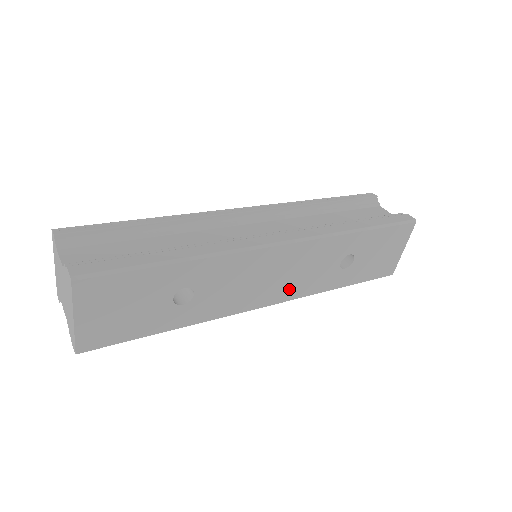
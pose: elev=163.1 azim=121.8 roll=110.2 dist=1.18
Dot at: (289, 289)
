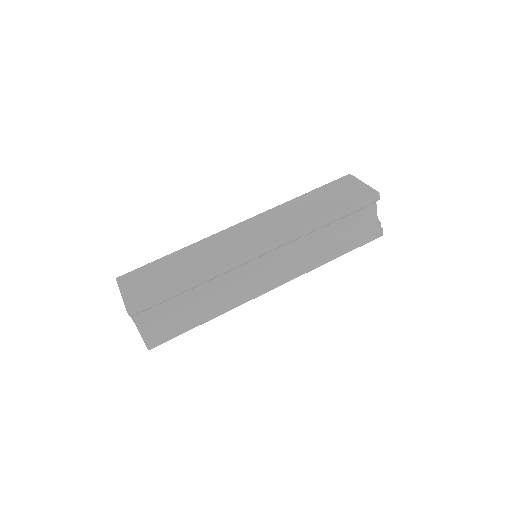
Dot at: occluded
